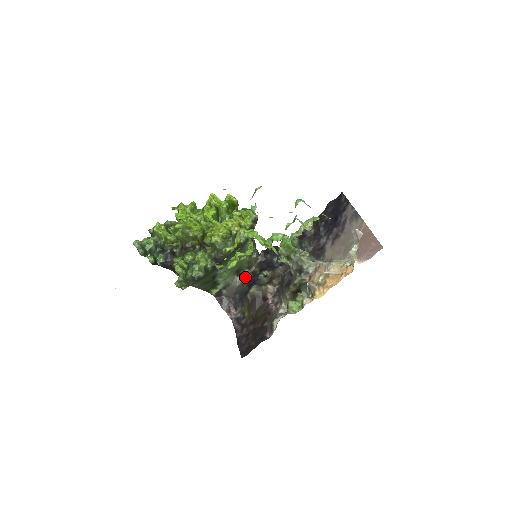
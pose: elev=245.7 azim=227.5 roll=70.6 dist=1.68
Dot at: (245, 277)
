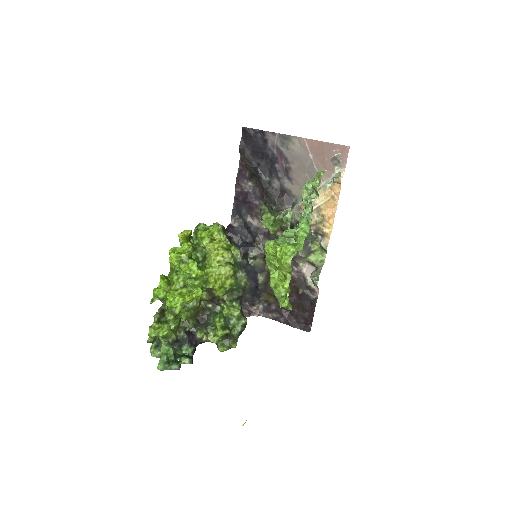
Dot at: occluded
